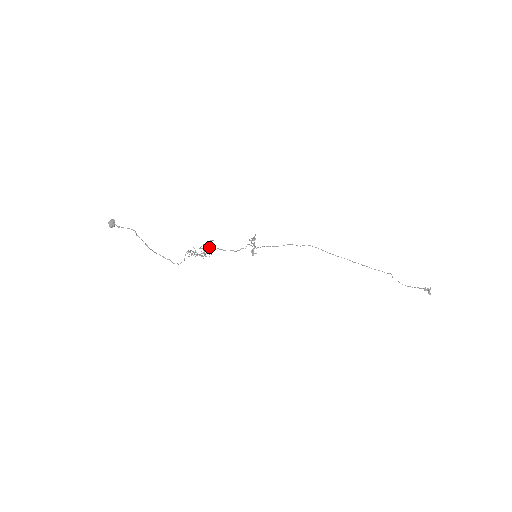
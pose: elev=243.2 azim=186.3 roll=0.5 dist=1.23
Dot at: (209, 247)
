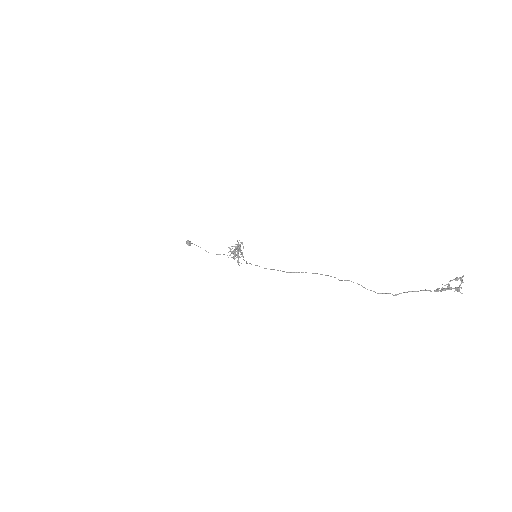
Dot at: occluded
